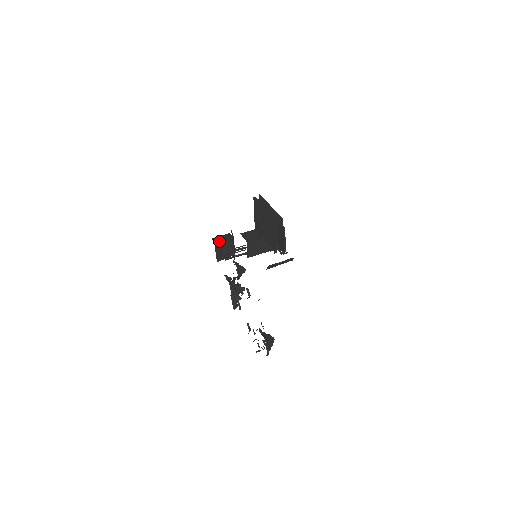
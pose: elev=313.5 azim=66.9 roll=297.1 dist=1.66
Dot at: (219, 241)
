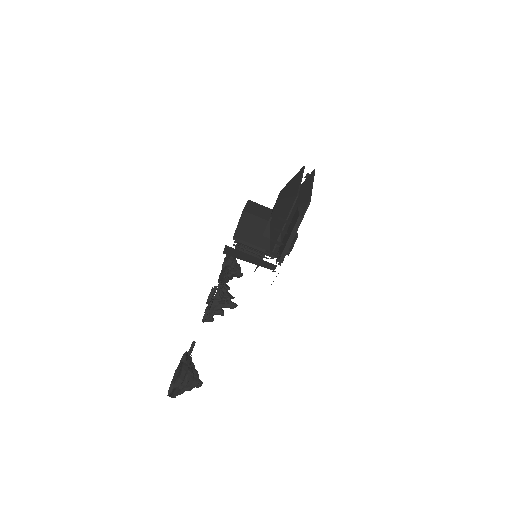
Dot at: occluded
